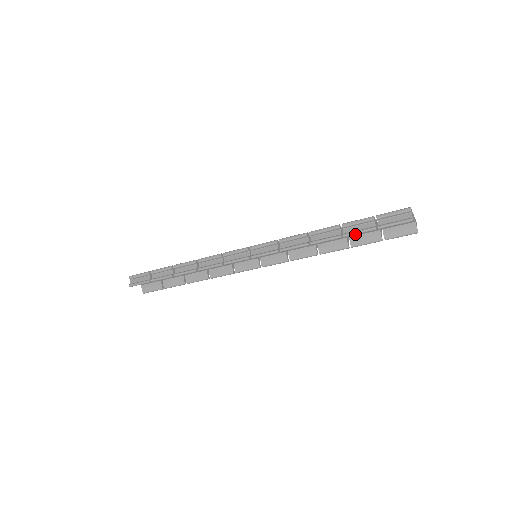
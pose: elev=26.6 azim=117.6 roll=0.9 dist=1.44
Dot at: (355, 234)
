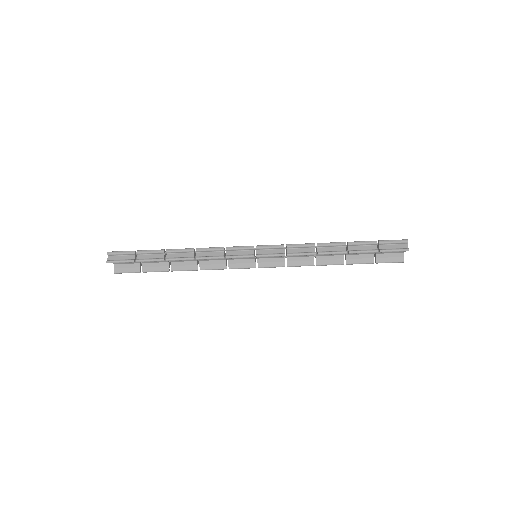
Dot at: occluded
